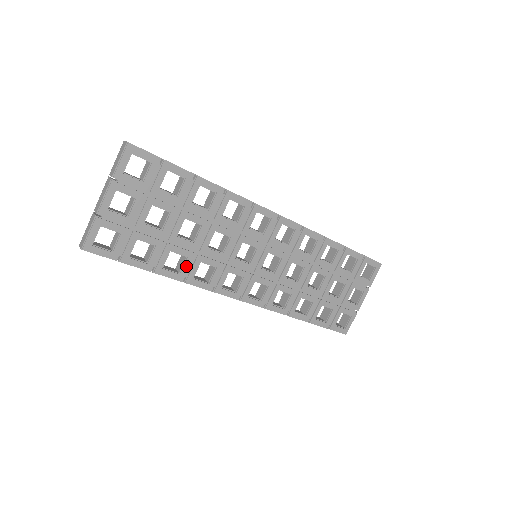
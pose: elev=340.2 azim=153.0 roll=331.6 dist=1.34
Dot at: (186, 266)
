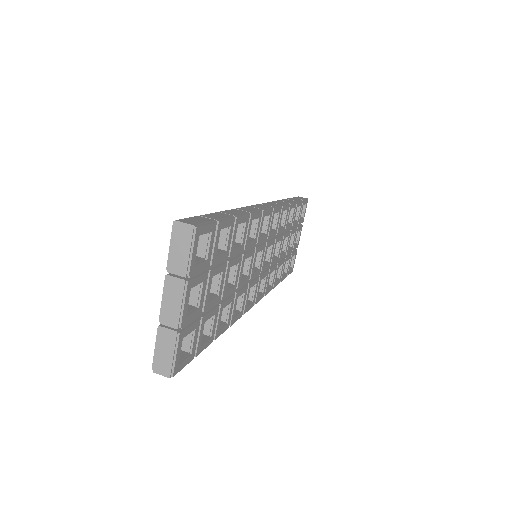
Dot at: (230, 312)
